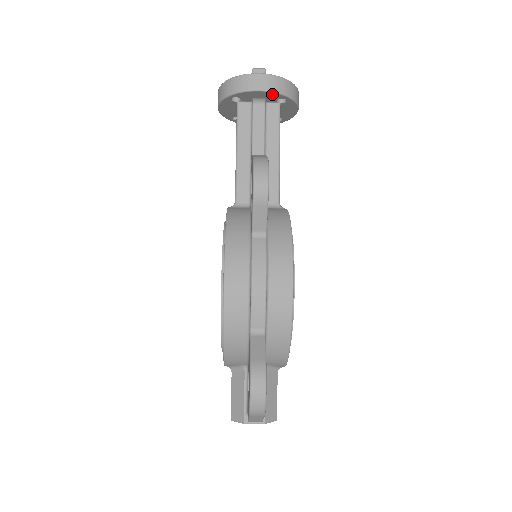
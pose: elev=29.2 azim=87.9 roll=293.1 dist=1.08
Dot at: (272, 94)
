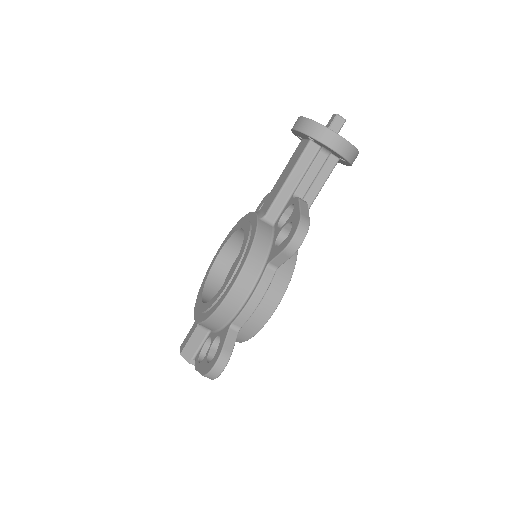
Dot at: (339, 155)
